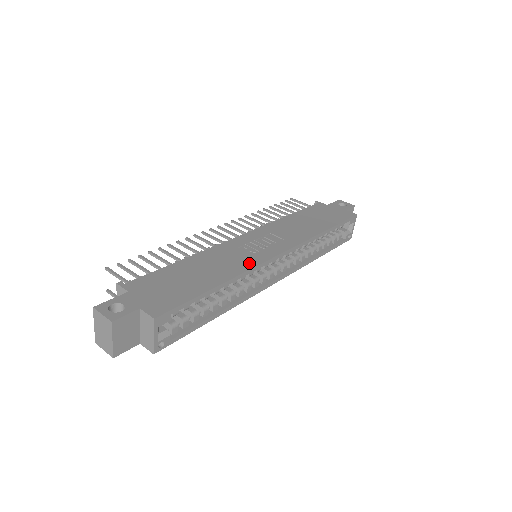
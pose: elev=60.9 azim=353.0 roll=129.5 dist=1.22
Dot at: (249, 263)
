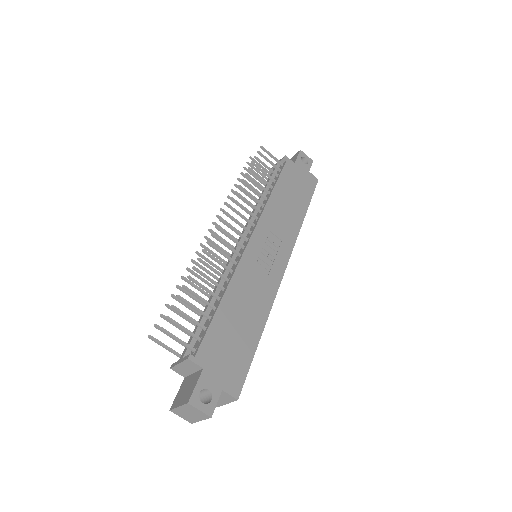
Dot at: (271, 291)
